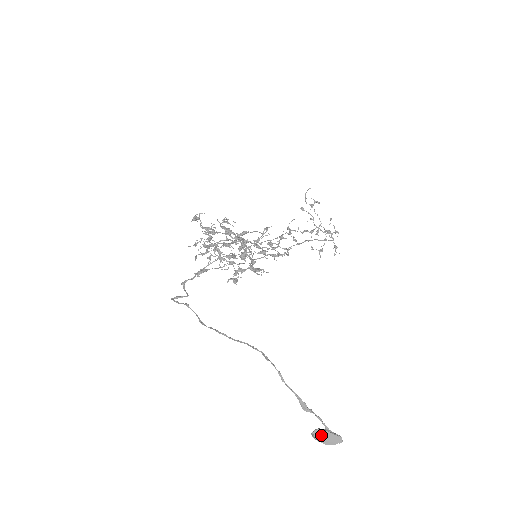
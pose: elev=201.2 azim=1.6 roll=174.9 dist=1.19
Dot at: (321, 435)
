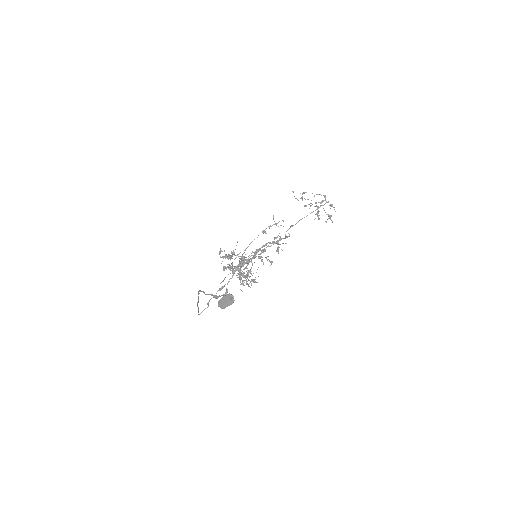
Dot at: (221, 303)
